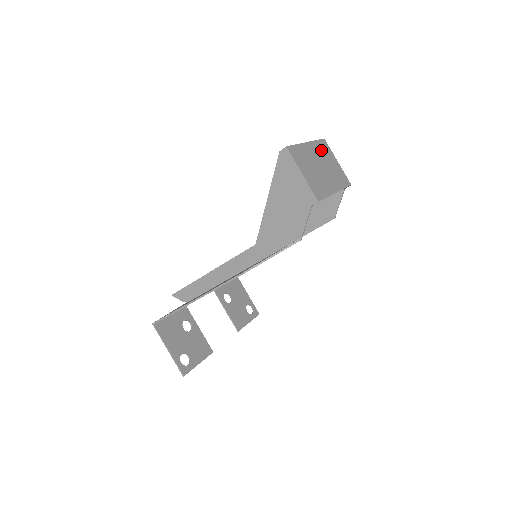
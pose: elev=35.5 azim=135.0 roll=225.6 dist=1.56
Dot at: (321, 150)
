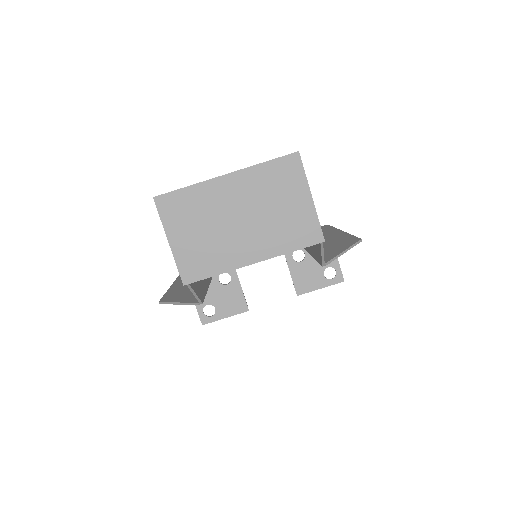
Dot at: (266, 182)
